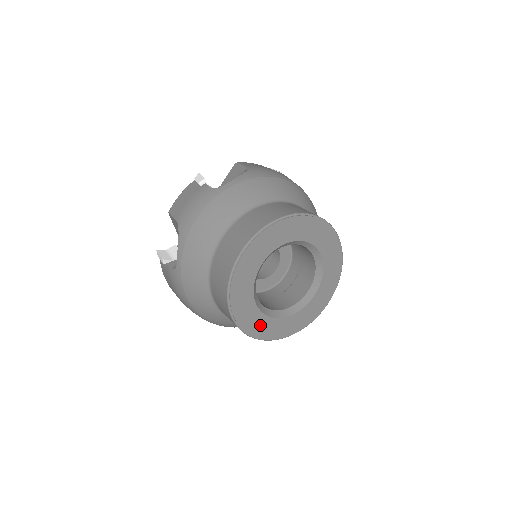
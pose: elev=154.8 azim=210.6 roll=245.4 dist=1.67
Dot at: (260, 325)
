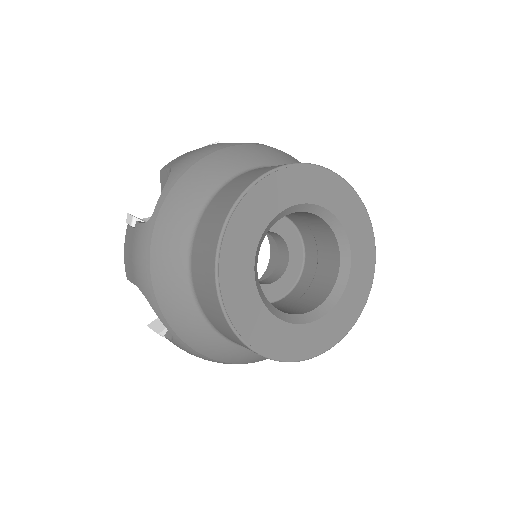
Dot at: (251, 315)
